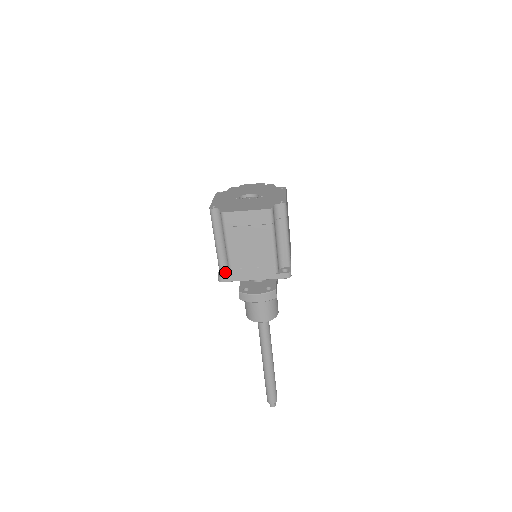
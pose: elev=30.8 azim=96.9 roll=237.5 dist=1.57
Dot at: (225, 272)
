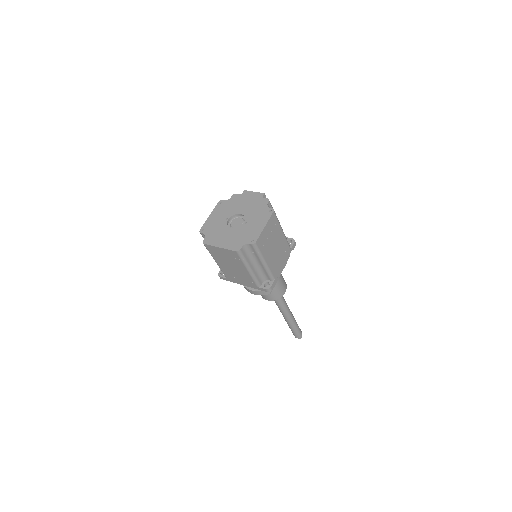
Dot at: occluded
